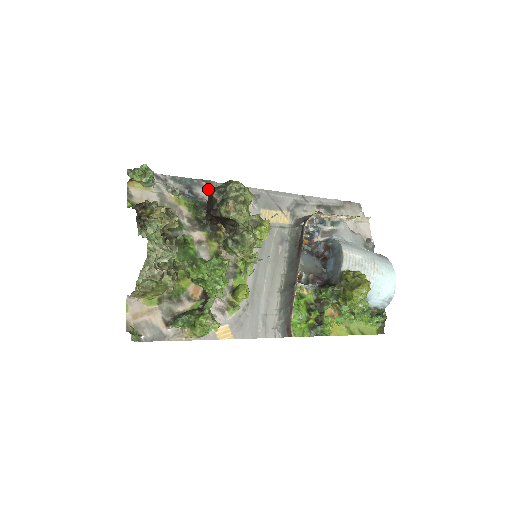
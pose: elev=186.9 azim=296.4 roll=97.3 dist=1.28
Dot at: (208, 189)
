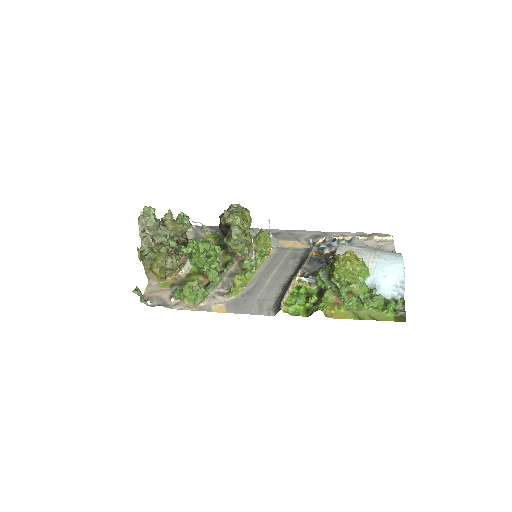
Dot at: occluded
